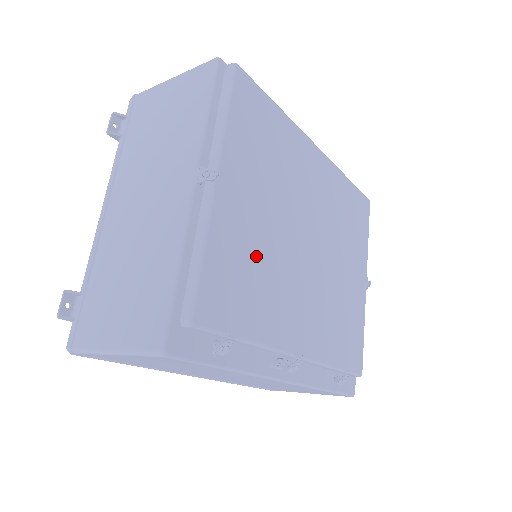
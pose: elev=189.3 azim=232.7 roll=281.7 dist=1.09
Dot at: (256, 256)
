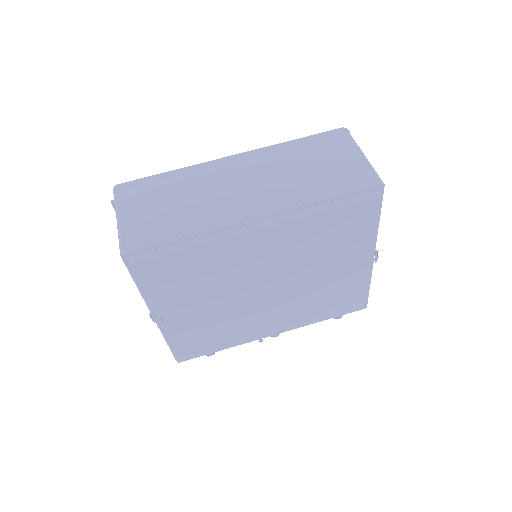
Dot at: (213, 324)
